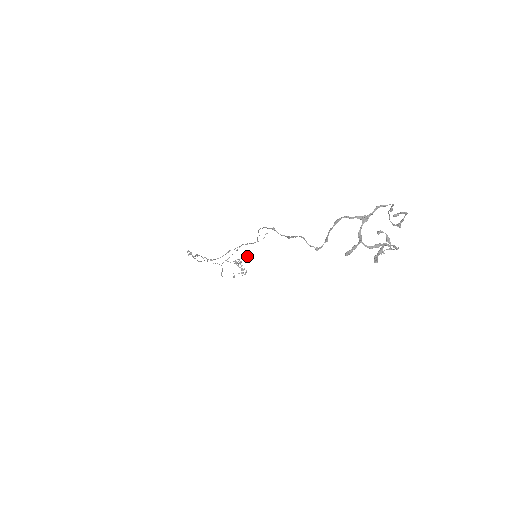
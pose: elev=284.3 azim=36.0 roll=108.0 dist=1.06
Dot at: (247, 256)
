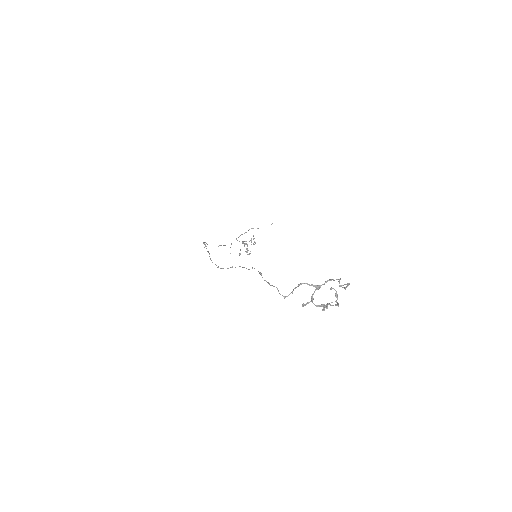
Dot at: occluded
